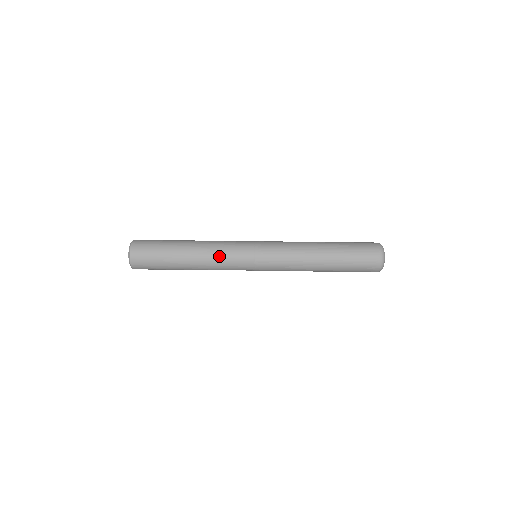
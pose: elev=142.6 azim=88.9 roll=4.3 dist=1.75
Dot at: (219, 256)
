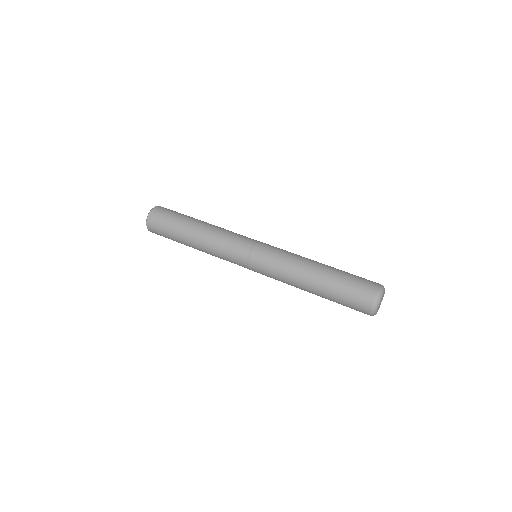
Dot at: (217, 253)
